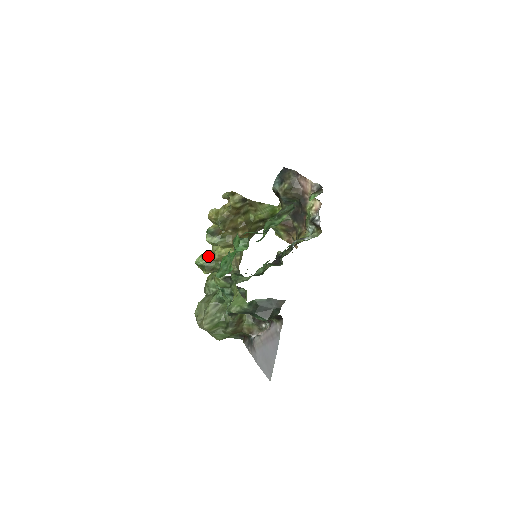
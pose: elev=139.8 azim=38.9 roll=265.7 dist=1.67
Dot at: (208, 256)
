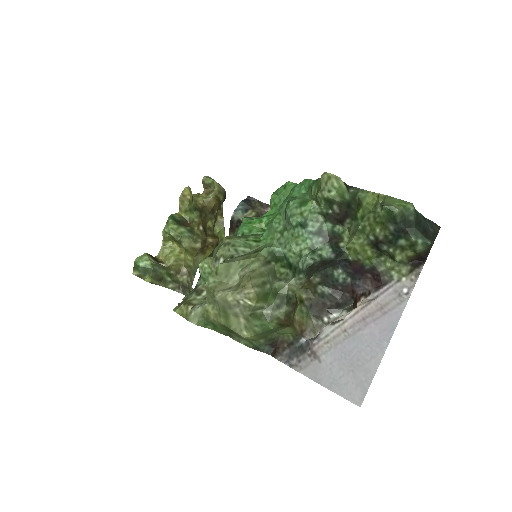
Dot at: (155, 259)
